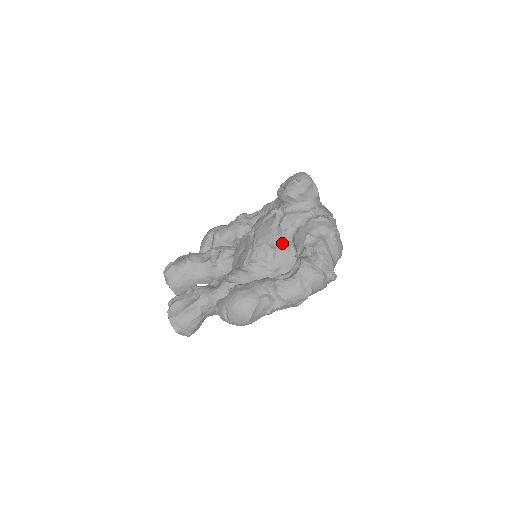
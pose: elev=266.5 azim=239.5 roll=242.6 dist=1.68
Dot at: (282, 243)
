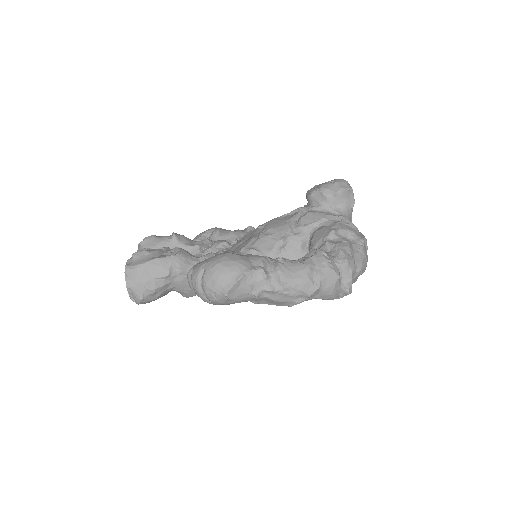
Dot at: (296, 237)
